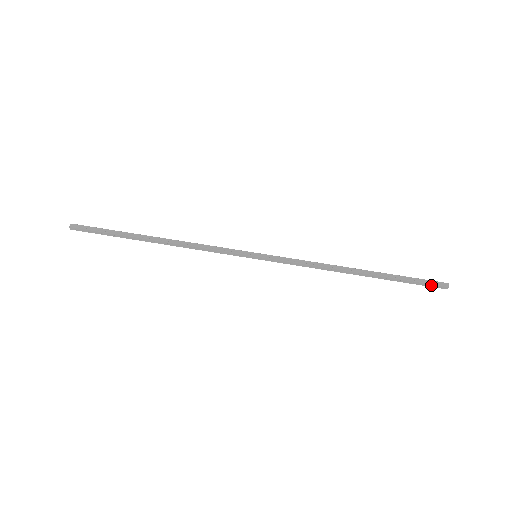
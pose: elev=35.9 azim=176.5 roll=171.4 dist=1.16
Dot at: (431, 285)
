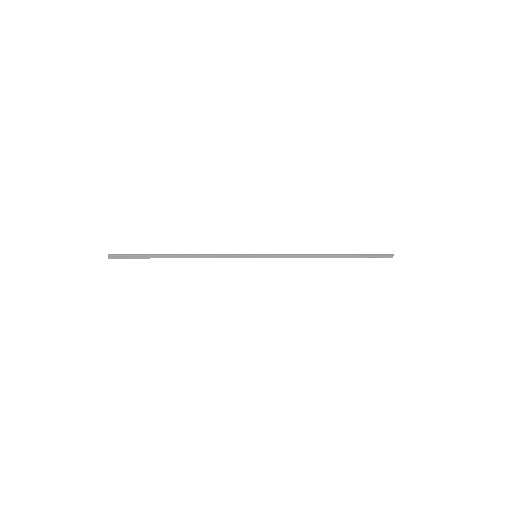
Dot at: (381, 257)
